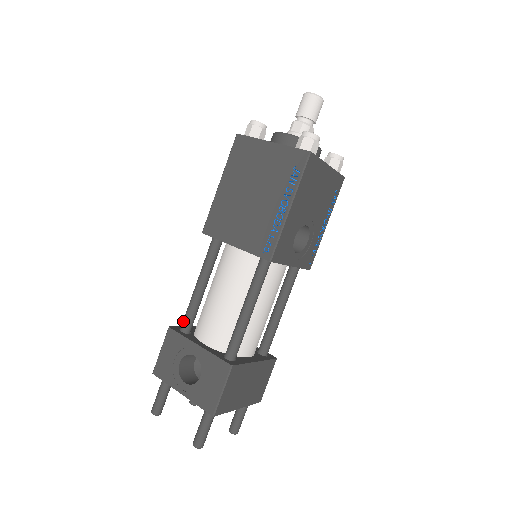
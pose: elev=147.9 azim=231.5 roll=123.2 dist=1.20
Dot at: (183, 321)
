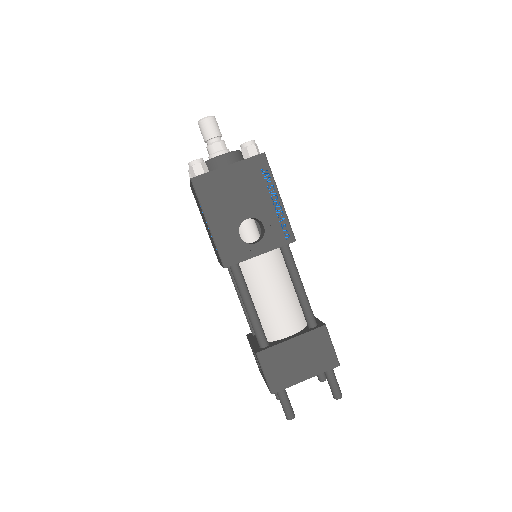
Dot at: (250, 327)
